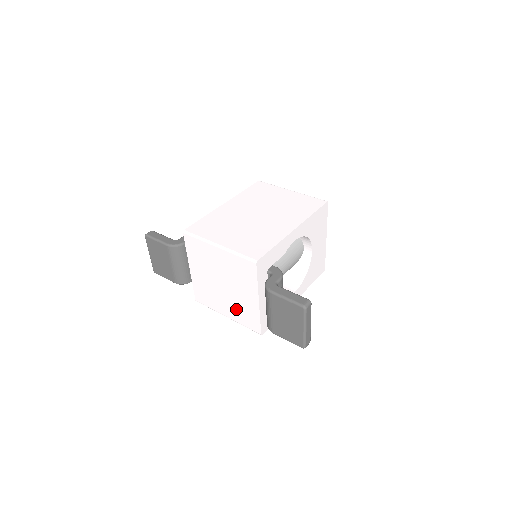
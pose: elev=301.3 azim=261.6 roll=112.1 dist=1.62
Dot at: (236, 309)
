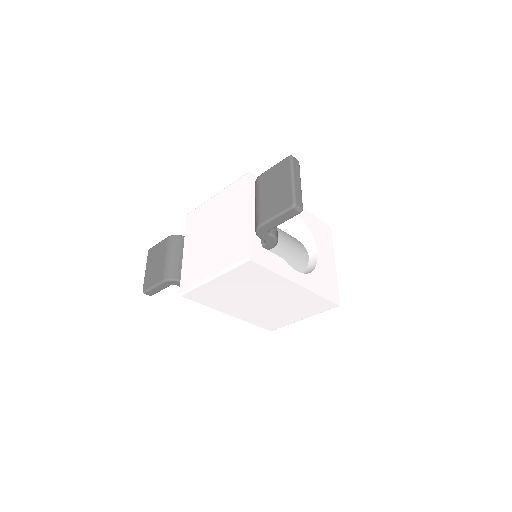
Dot at: (224, 251)
